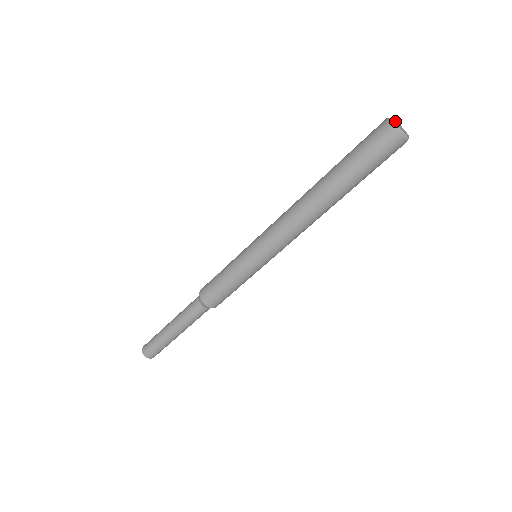
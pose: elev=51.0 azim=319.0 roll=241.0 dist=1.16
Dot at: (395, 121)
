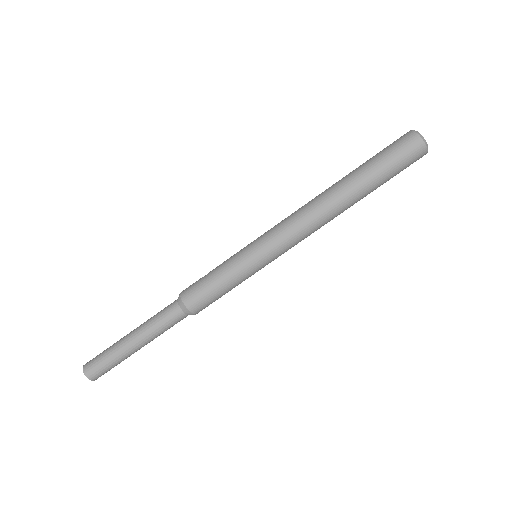
Dot at: occluded
